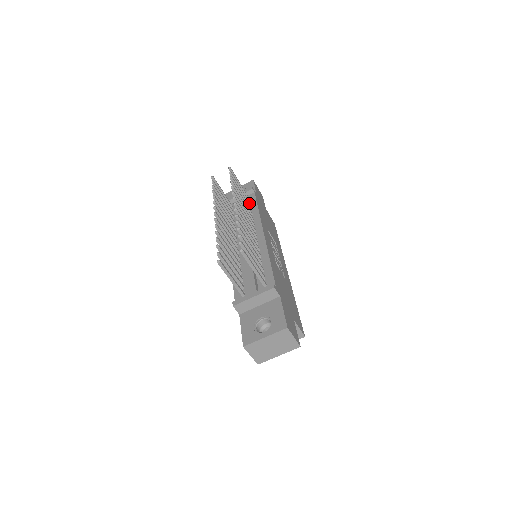
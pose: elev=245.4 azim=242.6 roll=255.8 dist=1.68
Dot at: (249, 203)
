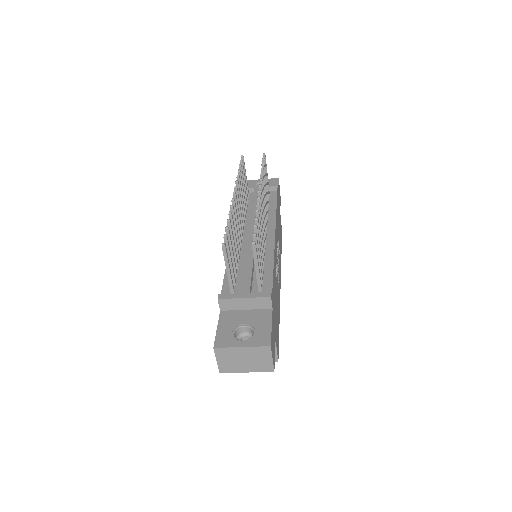
Dot at: (268, 199)
